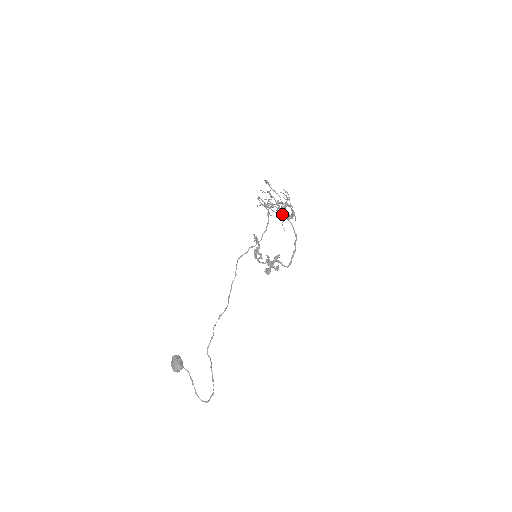
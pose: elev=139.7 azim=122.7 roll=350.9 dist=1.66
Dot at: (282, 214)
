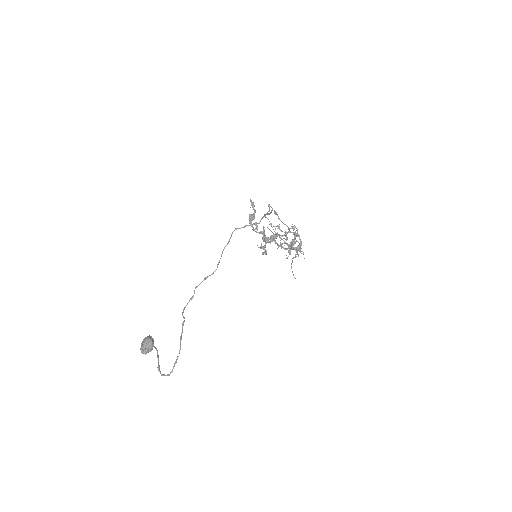
Dot at: (290, 249)
